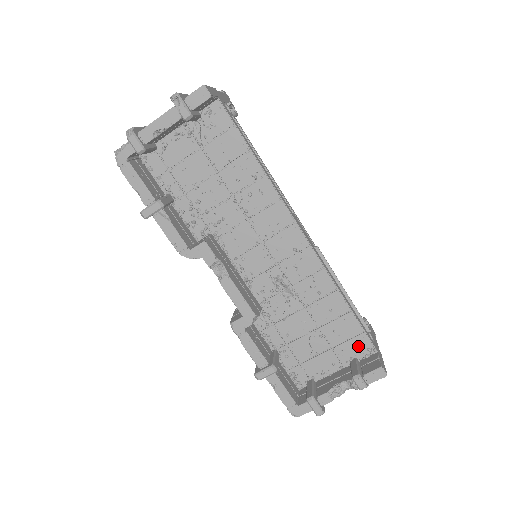
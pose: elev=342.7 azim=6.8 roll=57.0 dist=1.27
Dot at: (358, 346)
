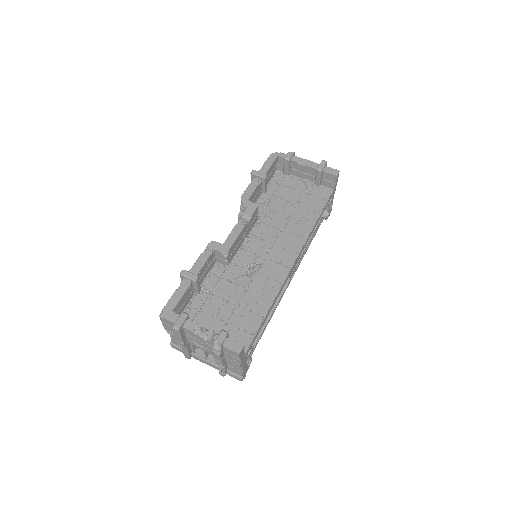
Dot at: (241, 338)
